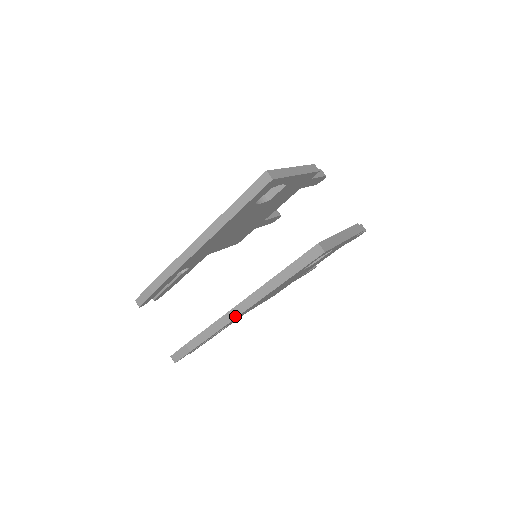
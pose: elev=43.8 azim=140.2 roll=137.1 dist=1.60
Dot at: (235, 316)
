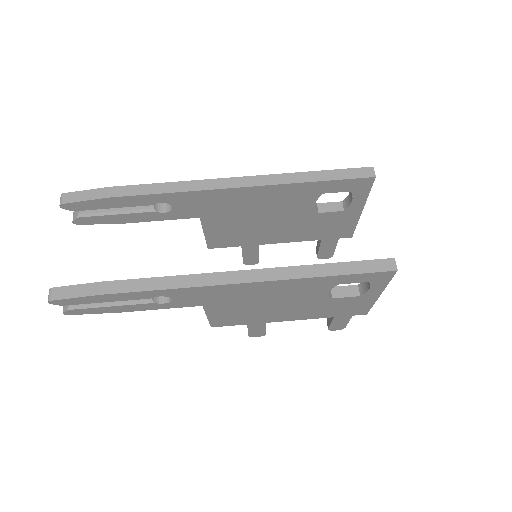
Dot at: (221, 282)
